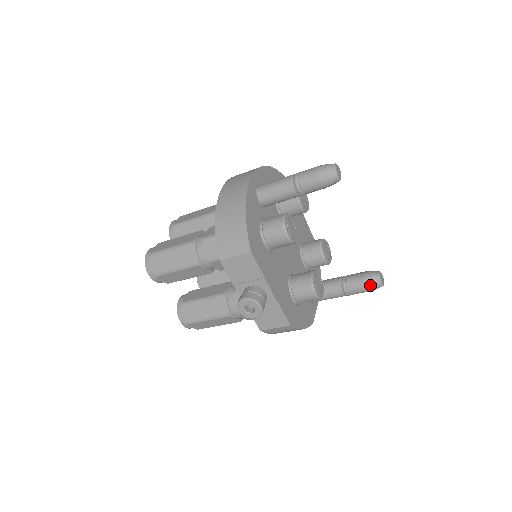
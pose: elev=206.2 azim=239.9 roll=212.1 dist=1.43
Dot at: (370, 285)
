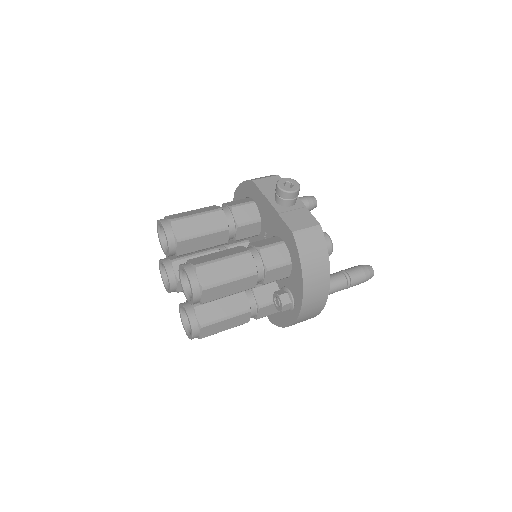
Dot at: occluded
